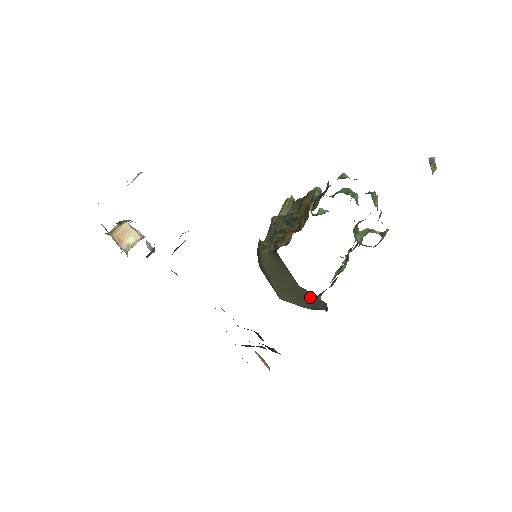
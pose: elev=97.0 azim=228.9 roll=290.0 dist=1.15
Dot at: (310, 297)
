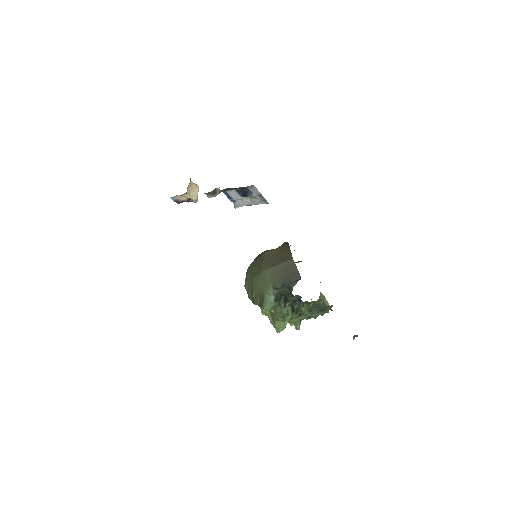
Dot at: (292, 271)
